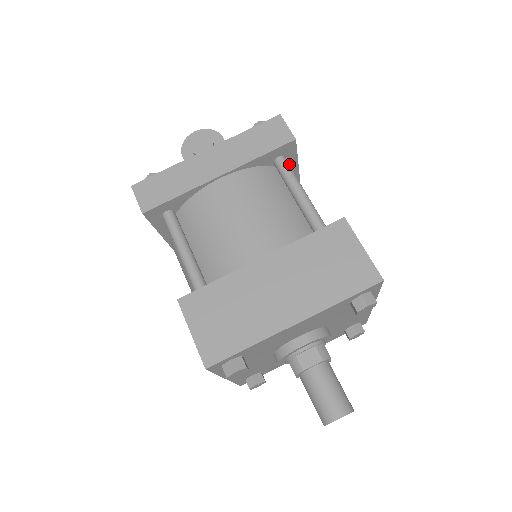
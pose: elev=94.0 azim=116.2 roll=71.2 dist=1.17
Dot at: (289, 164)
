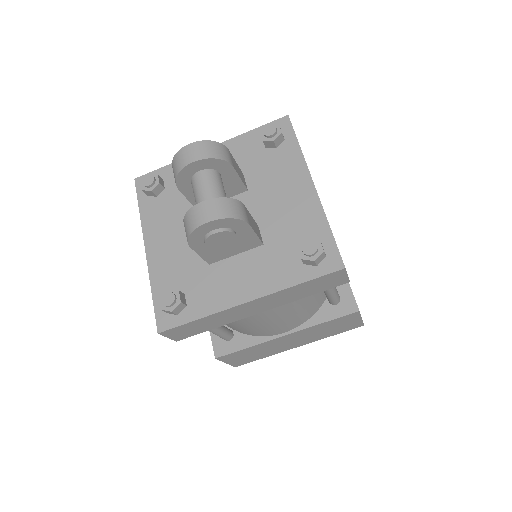
Dot at: occluded
